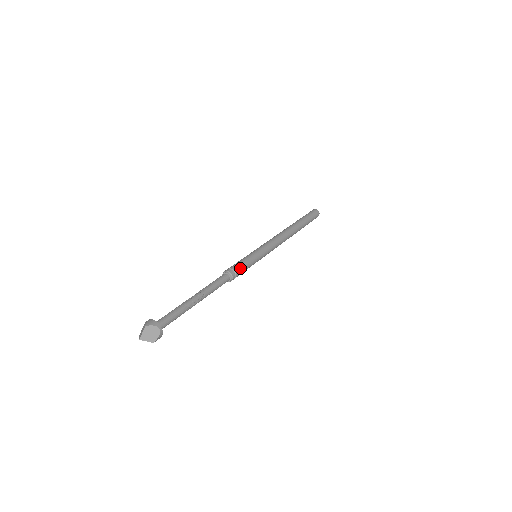
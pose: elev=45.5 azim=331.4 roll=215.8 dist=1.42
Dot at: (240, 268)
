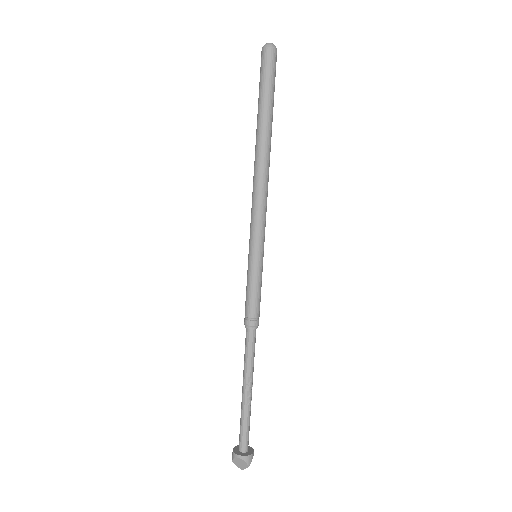
Dot at: occluded
